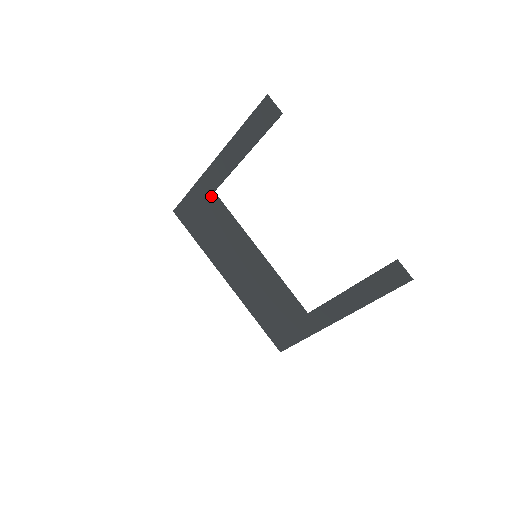
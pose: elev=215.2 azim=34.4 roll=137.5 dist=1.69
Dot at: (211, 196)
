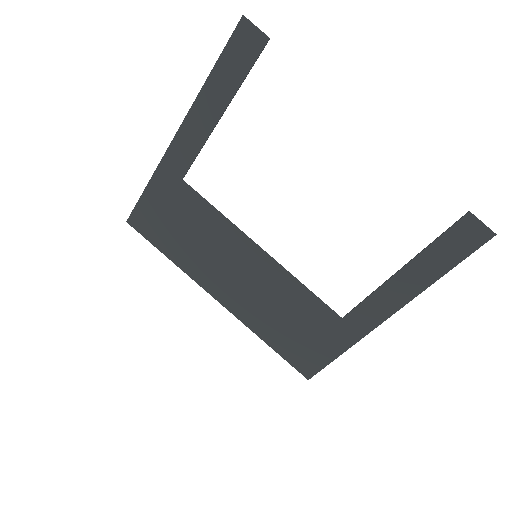
Dot at: (179, 187)
